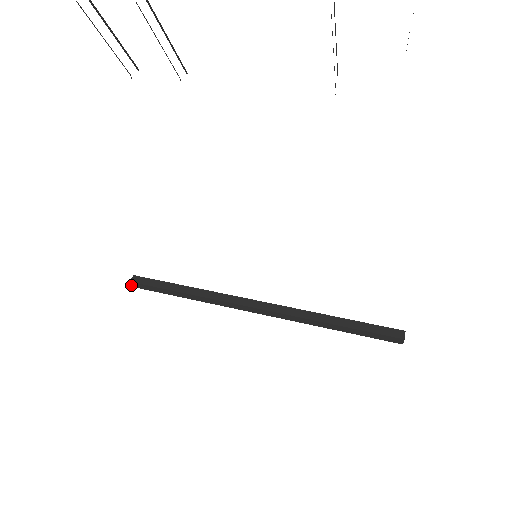
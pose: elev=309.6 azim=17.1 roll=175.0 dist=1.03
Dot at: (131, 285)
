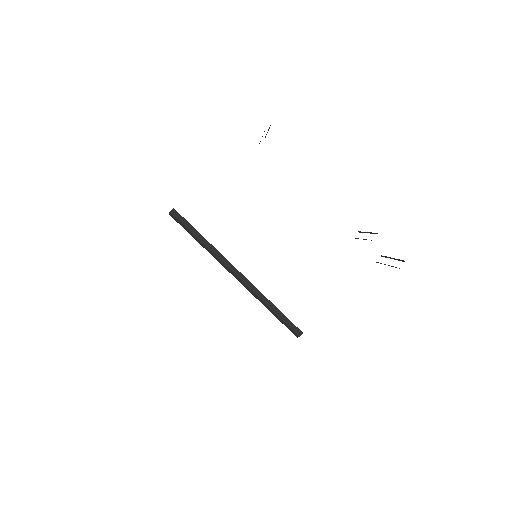
Dot at: (169, 213)
